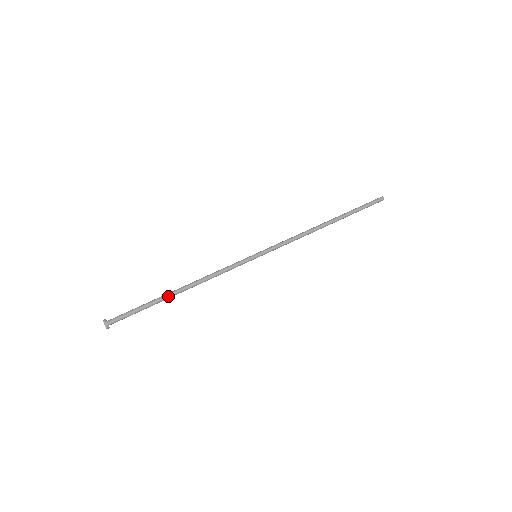
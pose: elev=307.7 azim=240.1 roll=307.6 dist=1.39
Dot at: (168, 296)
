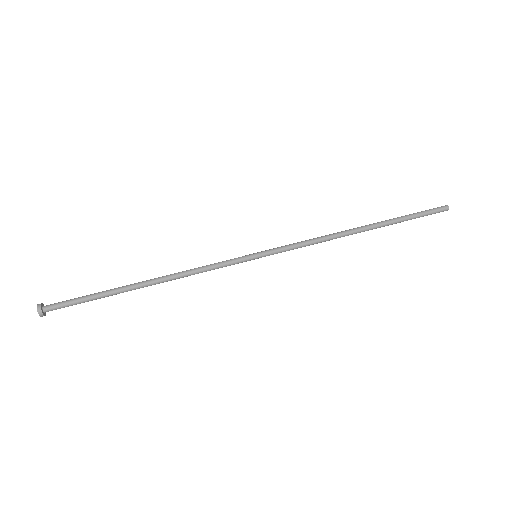
Dot at: (128, 290)
